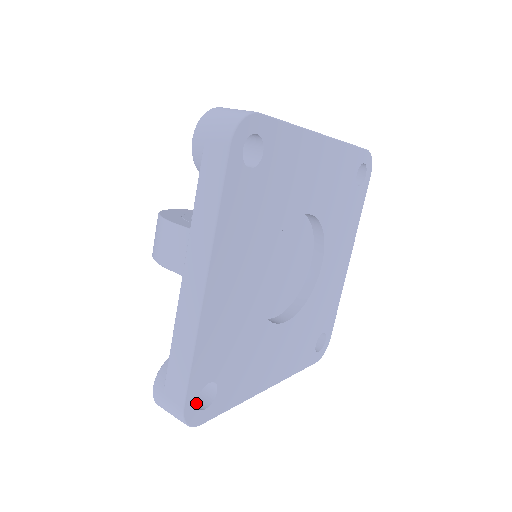
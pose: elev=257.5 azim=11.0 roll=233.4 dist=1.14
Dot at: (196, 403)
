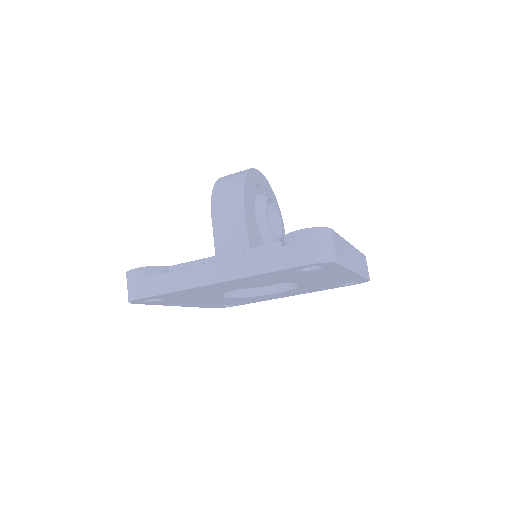
Dot at: occluded
